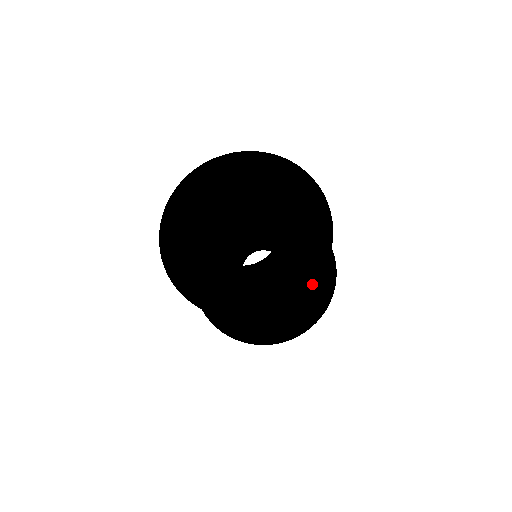
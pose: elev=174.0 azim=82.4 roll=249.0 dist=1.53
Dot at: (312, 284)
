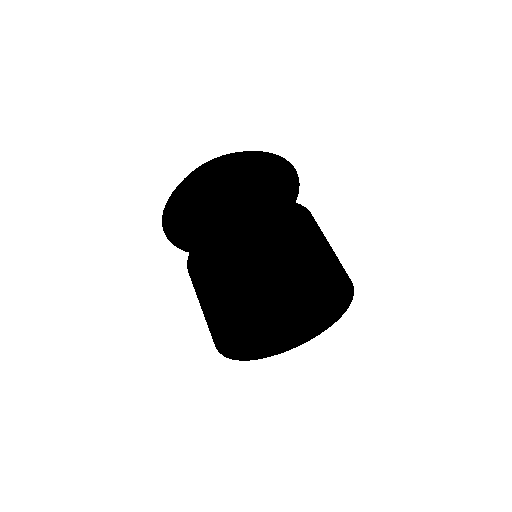
Dot at: occluded
